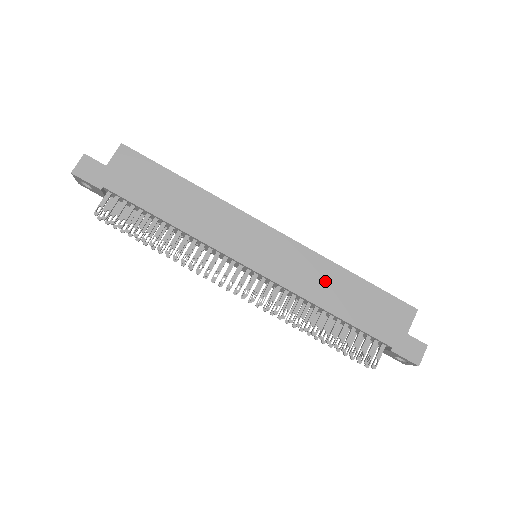
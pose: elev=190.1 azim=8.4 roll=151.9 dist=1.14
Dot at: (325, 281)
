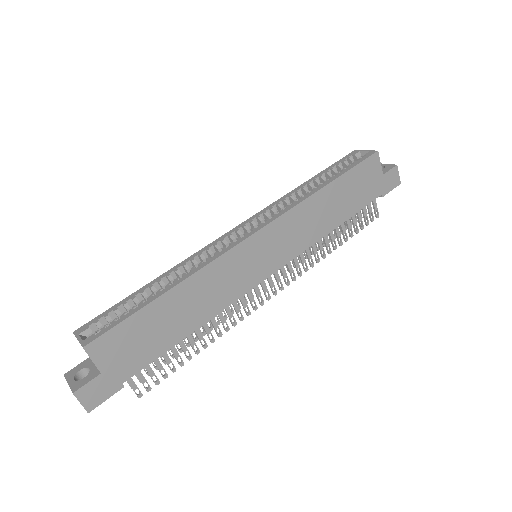
Dot at: (317, 214)
